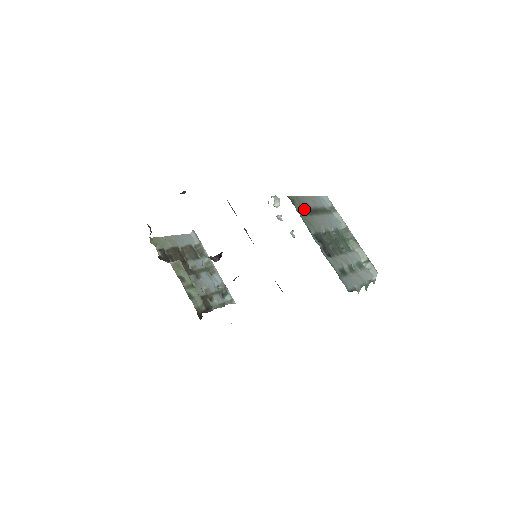
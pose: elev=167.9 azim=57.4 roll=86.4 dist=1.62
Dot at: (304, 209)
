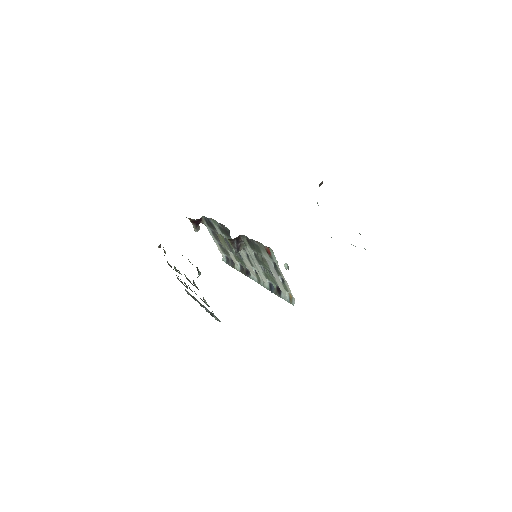
Dot at: occluded
